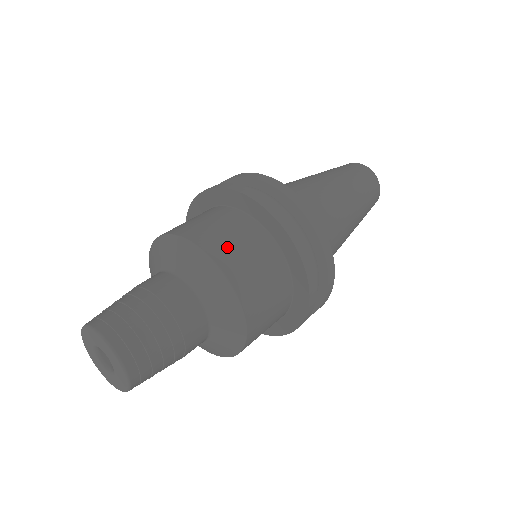
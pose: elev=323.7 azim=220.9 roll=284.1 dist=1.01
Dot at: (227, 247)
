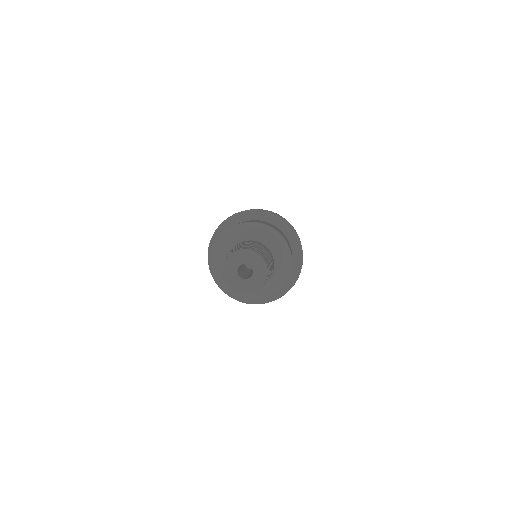
Dot at: (261, 222)
